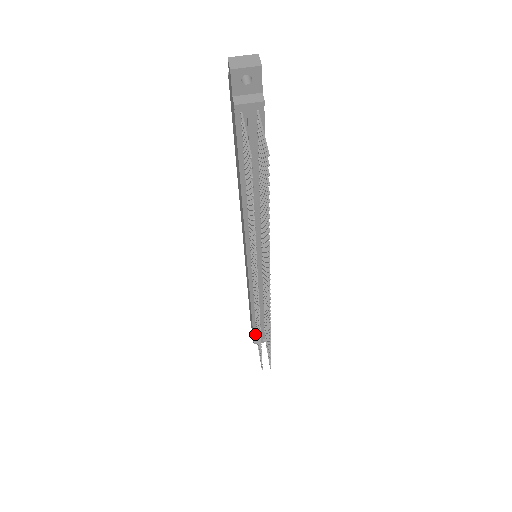
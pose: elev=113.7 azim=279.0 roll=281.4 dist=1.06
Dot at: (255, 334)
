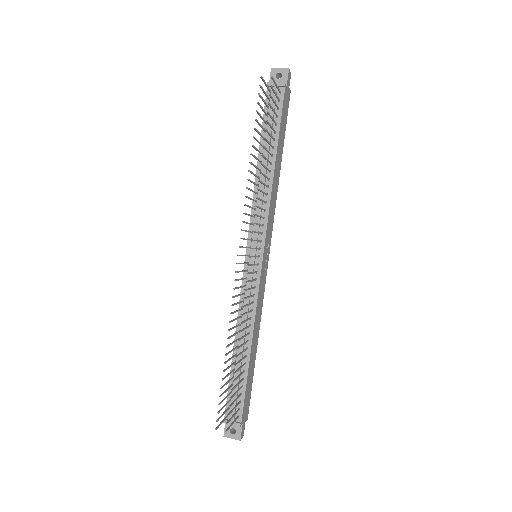
Dot at: (229, 402)
